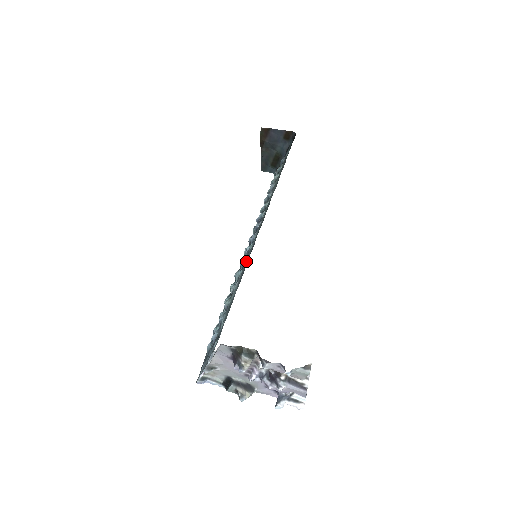
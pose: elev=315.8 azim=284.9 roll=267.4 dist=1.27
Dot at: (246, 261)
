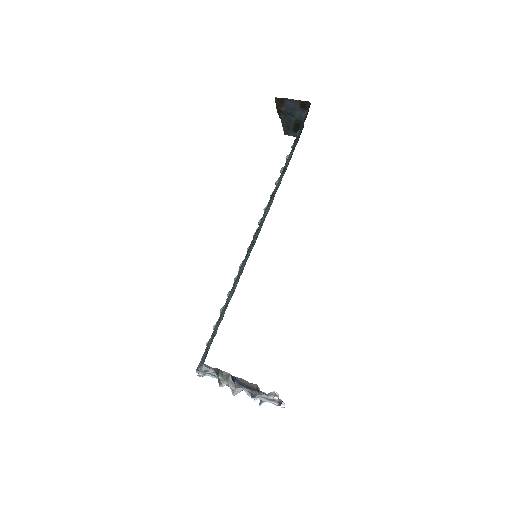
Dot at: (242, 267)
